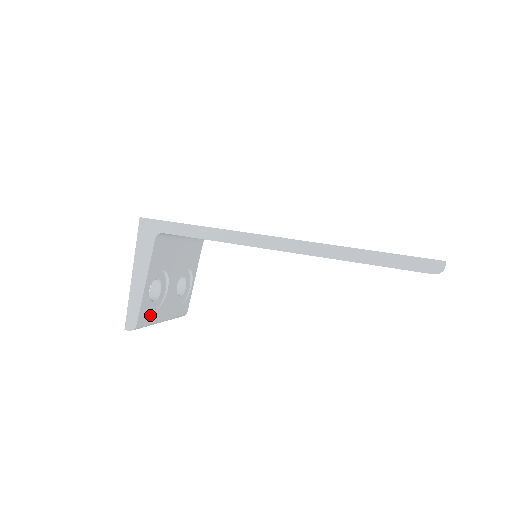
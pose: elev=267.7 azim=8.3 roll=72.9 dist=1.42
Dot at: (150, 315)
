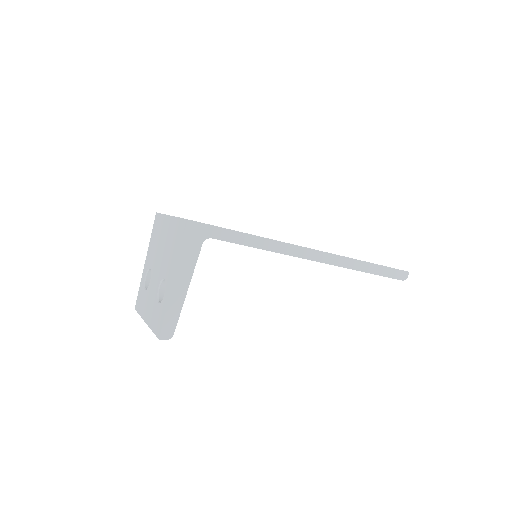
Dot at: occluded
